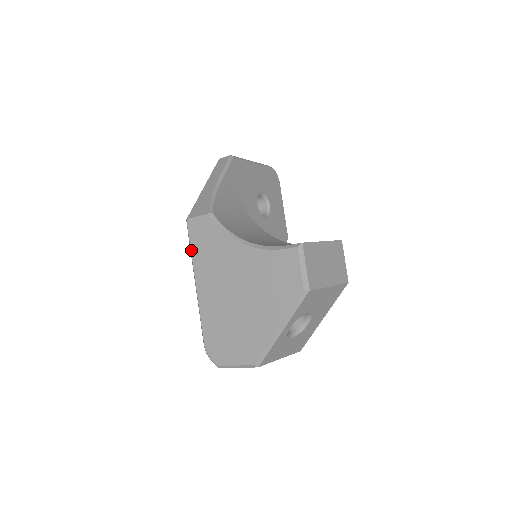
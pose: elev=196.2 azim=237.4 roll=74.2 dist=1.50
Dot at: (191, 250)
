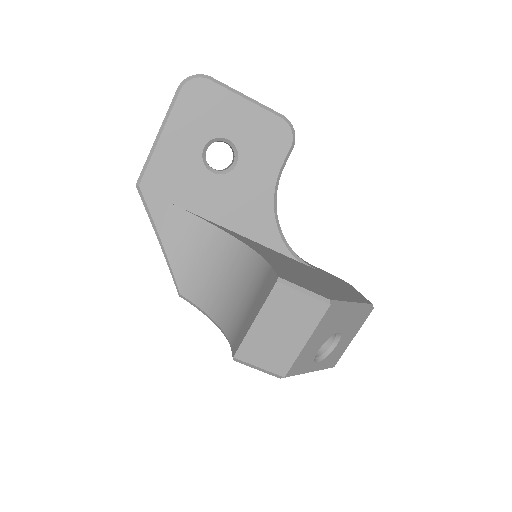
Dot at: occluded
